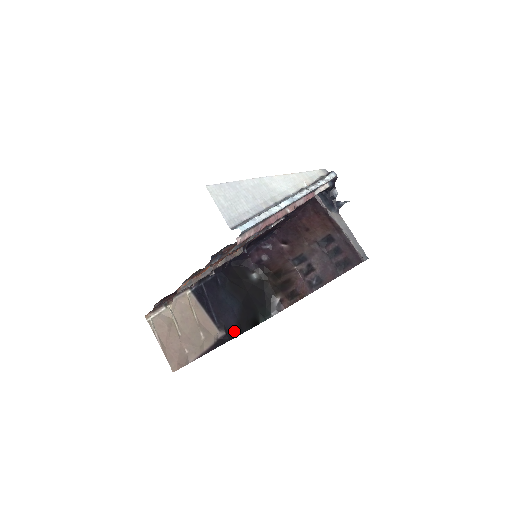
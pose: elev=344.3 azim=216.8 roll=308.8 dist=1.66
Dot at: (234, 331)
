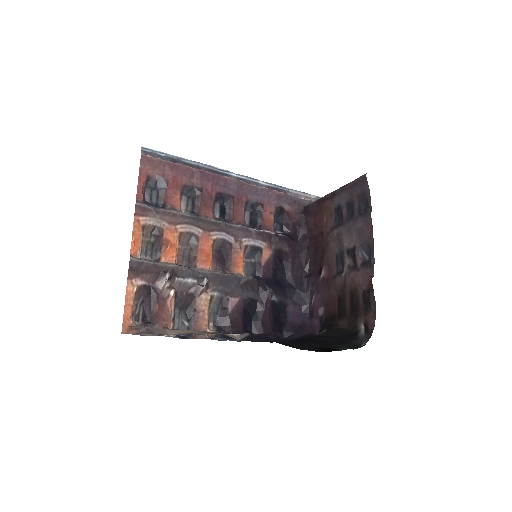
Dot at: occluded
